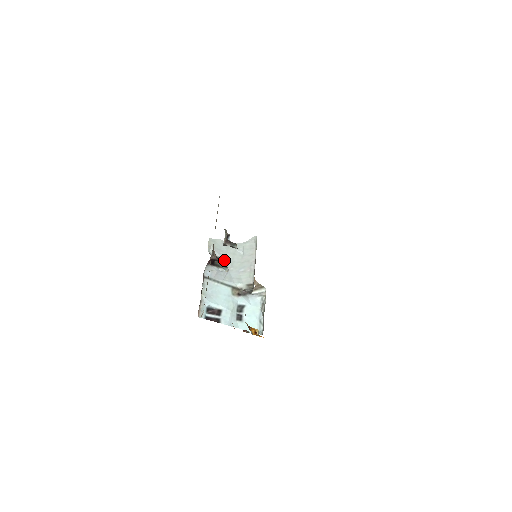
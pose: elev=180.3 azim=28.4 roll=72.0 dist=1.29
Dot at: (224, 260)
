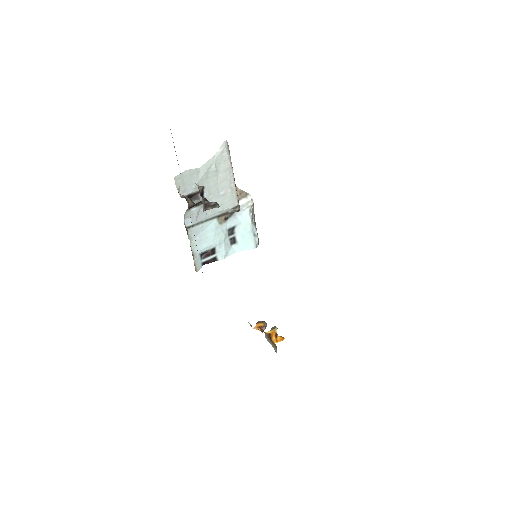
Dot at: occluded
